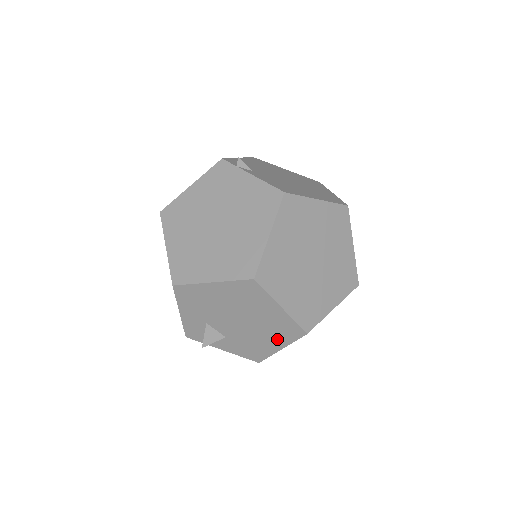
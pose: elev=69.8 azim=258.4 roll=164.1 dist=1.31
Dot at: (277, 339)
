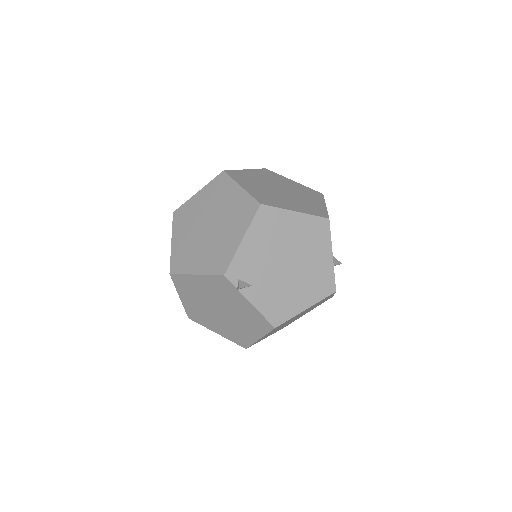
Dot at: occluded
